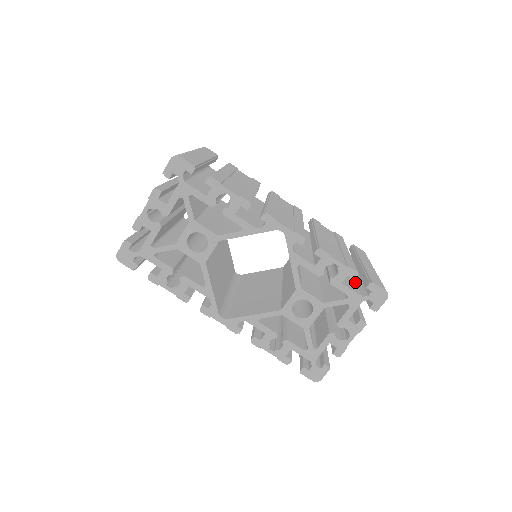
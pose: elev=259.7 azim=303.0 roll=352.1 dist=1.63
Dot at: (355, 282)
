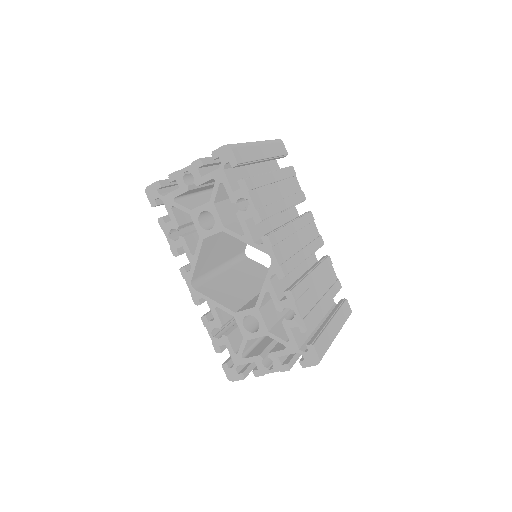
Dot at: (310, 332)
